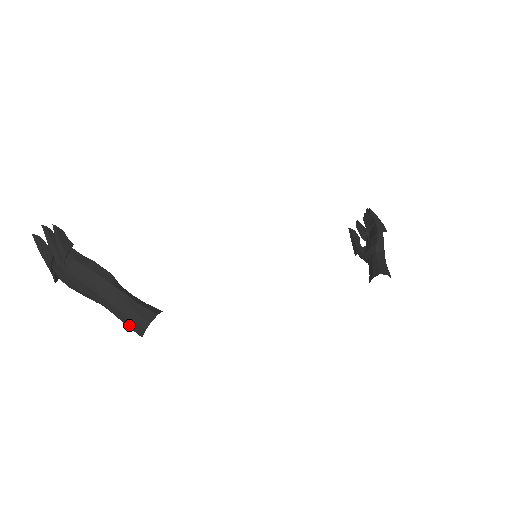
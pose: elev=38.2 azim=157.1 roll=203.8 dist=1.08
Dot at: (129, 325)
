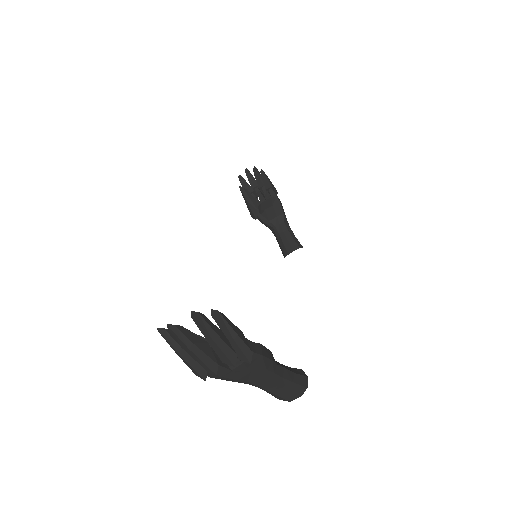
Dot at: (283, 396)
